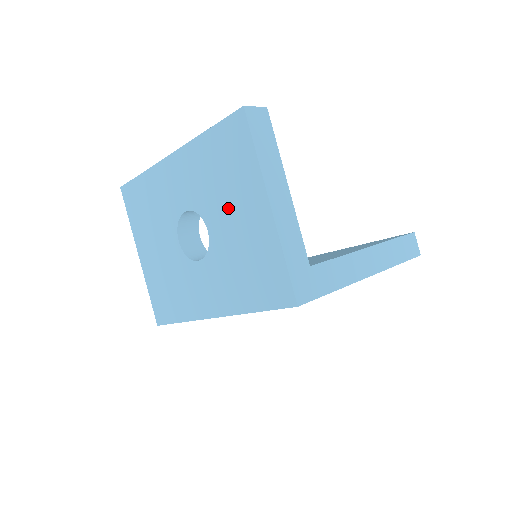
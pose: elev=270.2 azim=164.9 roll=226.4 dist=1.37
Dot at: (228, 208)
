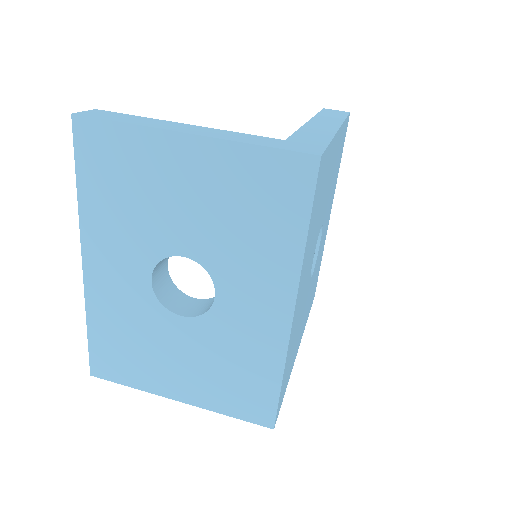
Dot at: (169, 205)
